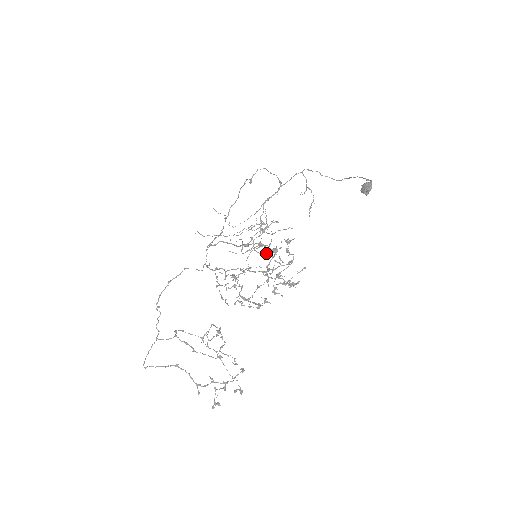
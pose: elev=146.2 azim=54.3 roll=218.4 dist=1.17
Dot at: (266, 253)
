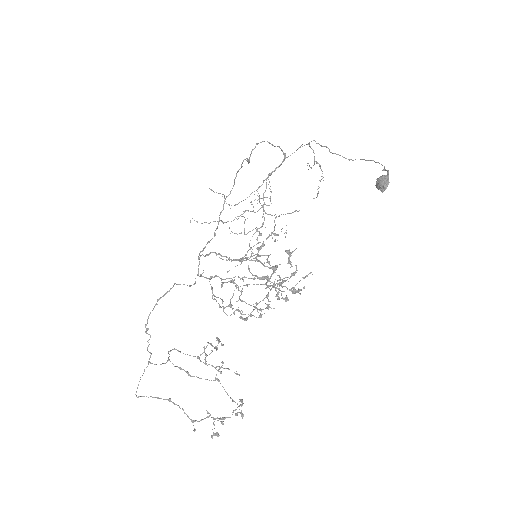
Dot at: (262, 277)
